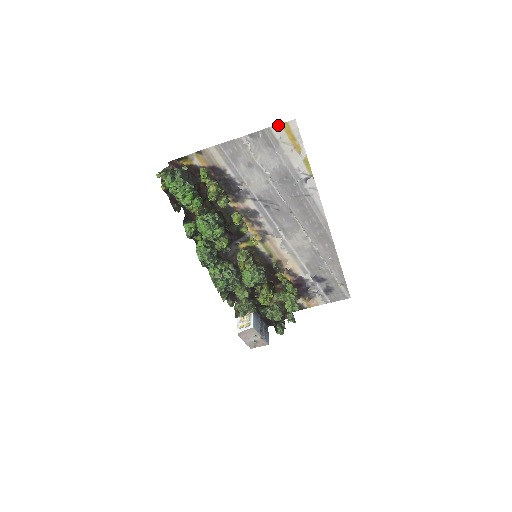
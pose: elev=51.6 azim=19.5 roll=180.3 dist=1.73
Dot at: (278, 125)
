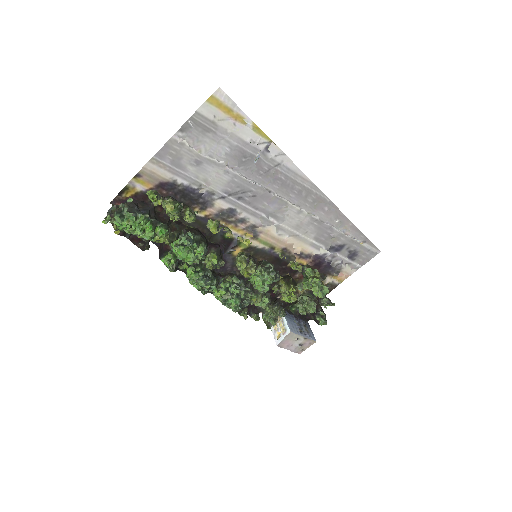
Dot at: (204, 104)
